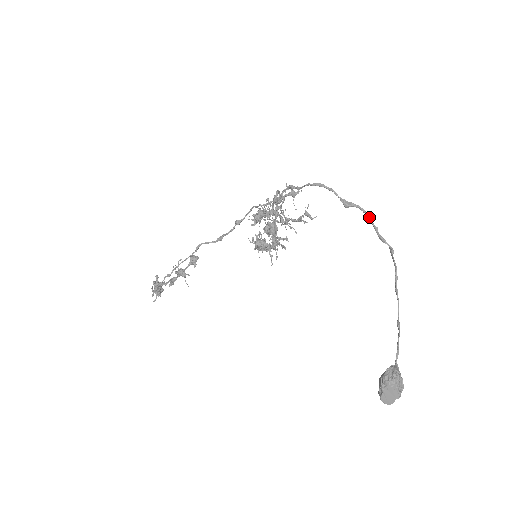
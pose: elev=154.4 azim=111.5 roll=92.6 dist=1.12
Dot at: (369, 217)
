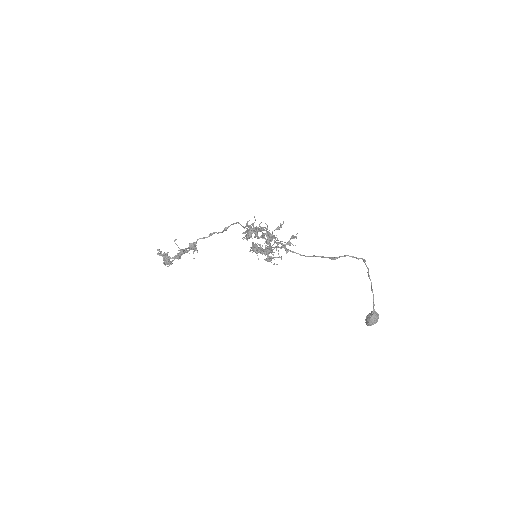
Dot at: (349, 256)
